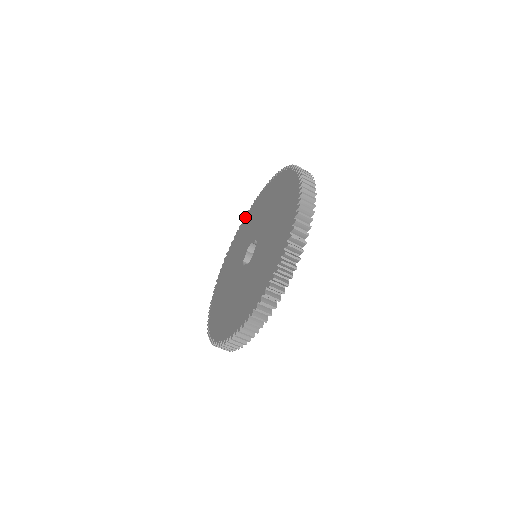
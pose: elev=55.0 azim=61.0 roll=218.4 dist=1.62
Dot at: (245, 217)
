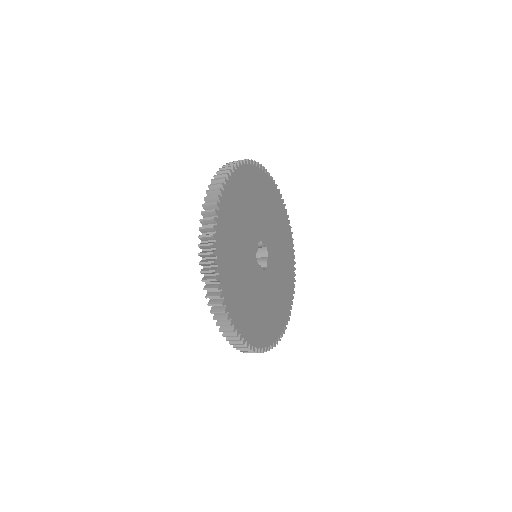
Dot at: occluded
